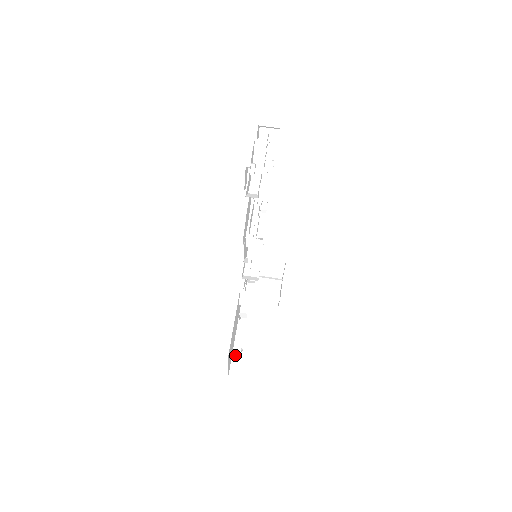
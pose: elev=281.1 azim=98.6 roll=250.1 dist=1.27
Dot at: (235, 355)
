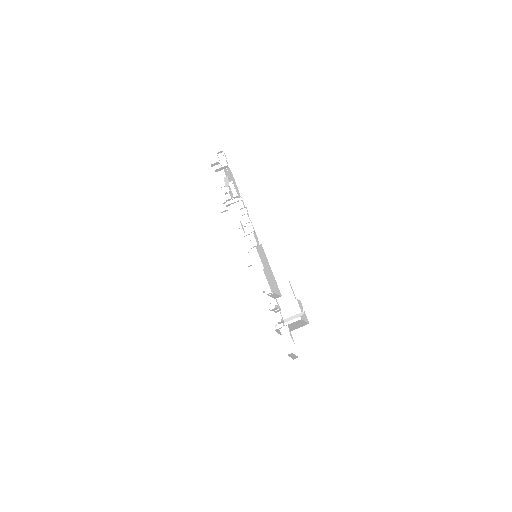
Dot at: (274, 296)
